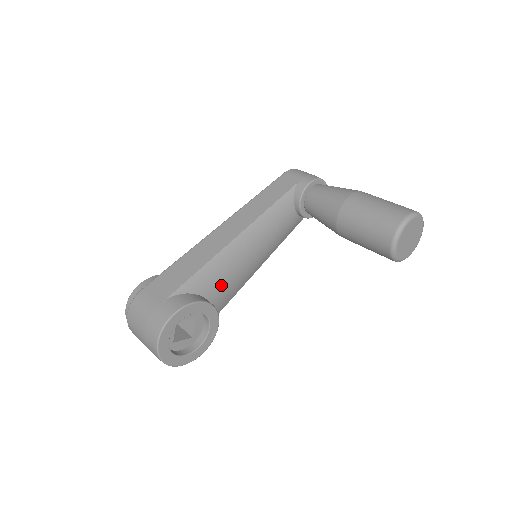
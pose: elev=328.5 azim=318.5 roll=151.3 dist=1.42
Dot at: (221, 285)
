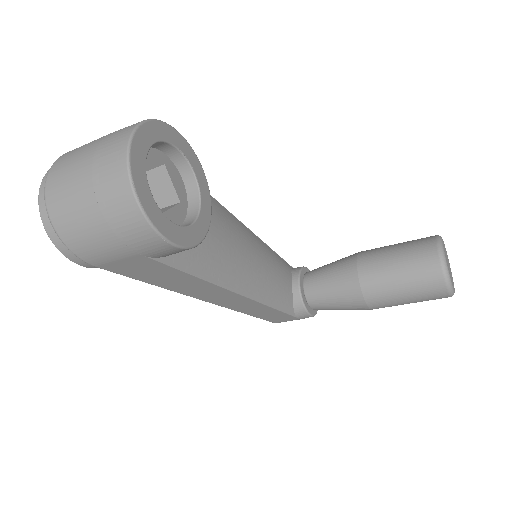
Dot at: (215, 229)
